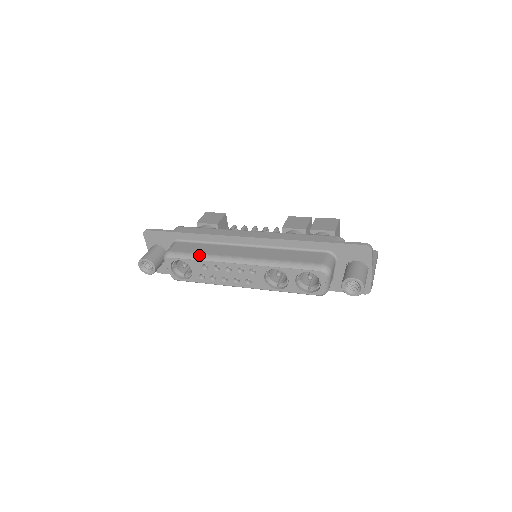
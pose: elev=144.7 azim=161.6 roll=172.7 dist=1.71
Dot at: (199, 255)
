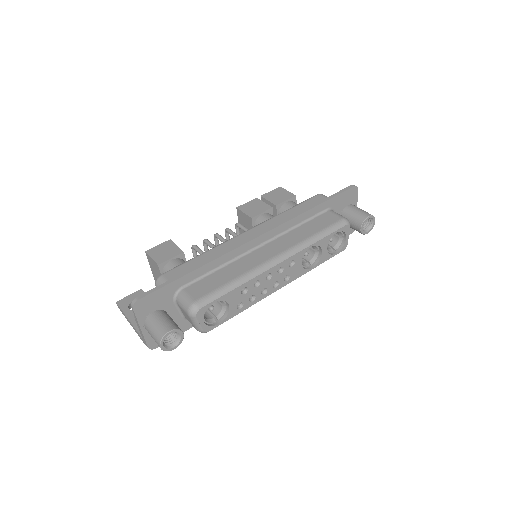
Dot at: (234, 282)
